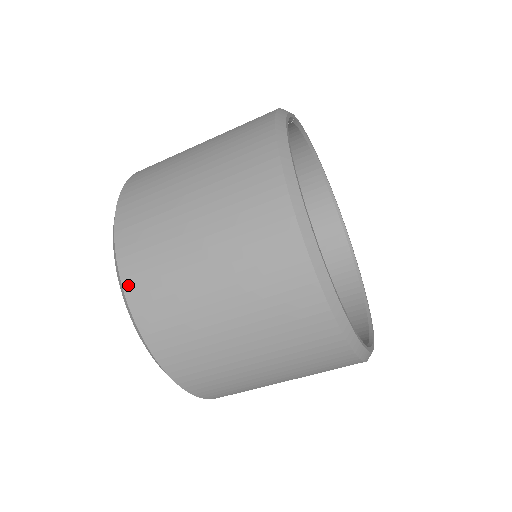
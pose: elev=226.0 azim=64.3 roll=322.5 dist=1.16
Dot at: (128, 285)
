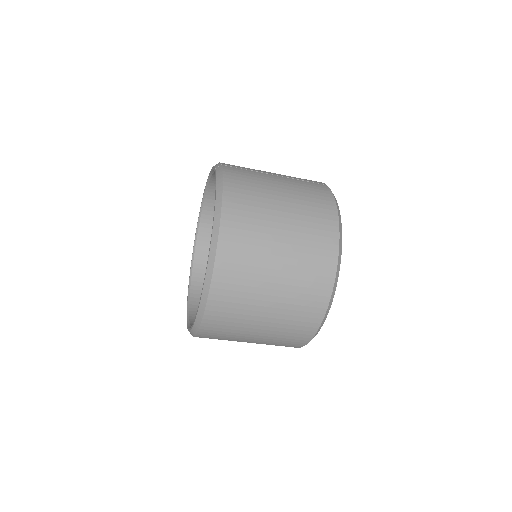
Dot at: (217, 274)
